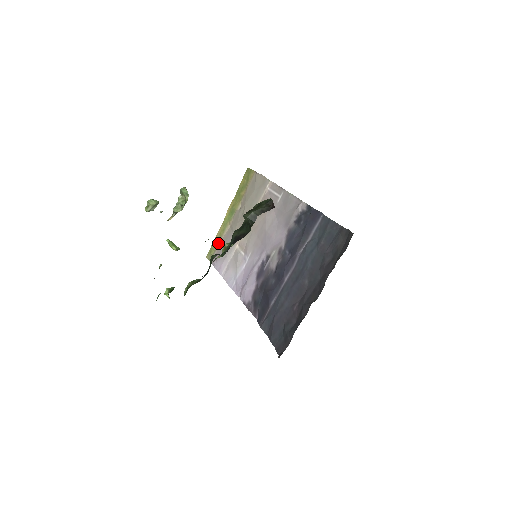
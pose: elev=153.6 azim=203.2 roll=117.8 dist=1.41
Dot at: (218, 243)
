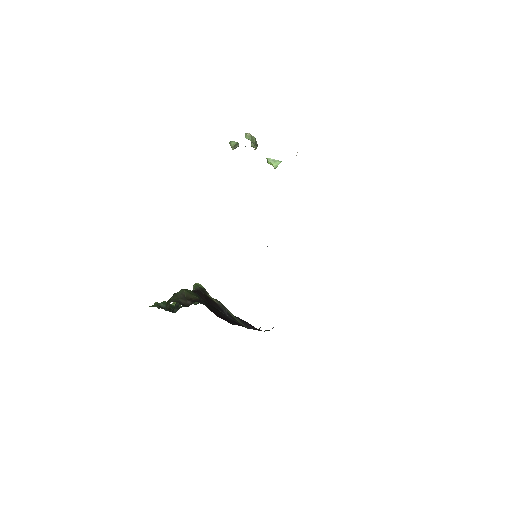
Dot at: occluded
